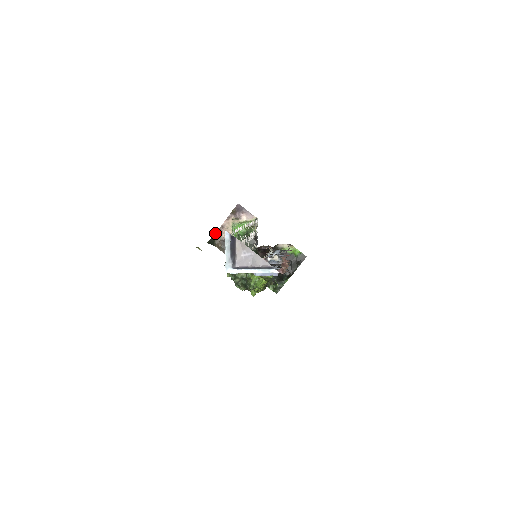
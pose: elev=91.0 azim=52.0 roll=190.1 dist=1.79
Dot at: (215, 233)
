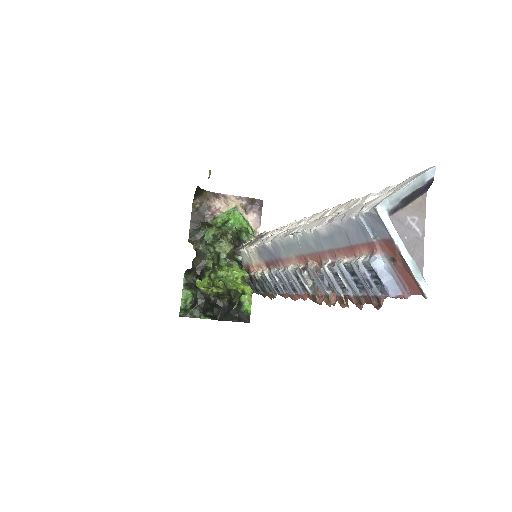
Dot at: occluded
